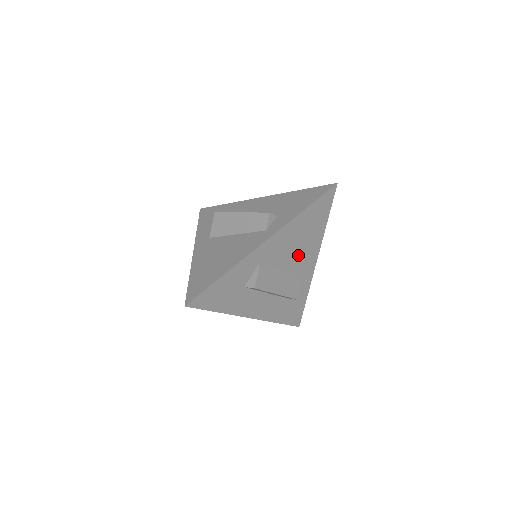
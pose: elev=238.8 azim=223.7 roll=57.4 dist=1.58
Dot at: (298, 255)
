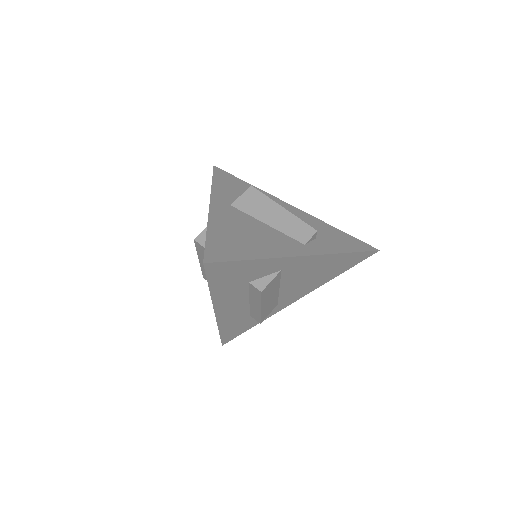
Dot at: (299, 285)
